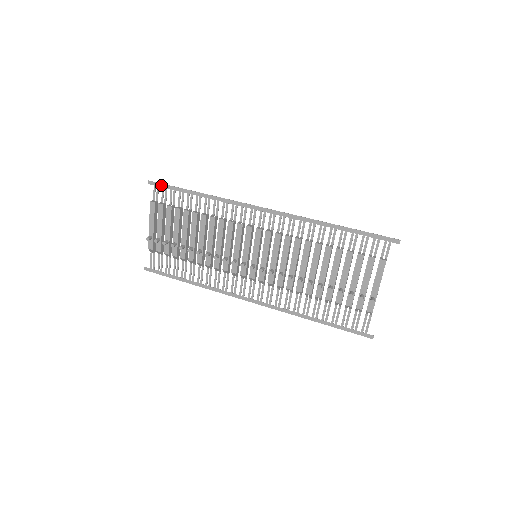
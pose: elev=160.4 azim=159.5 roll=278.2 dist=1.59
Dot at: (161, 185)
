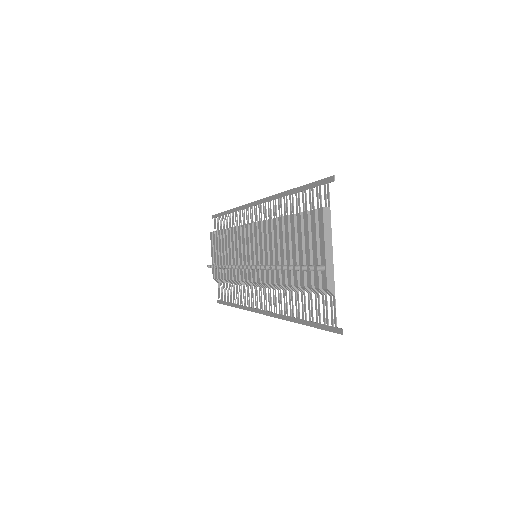
Dot at: (216, 216)
